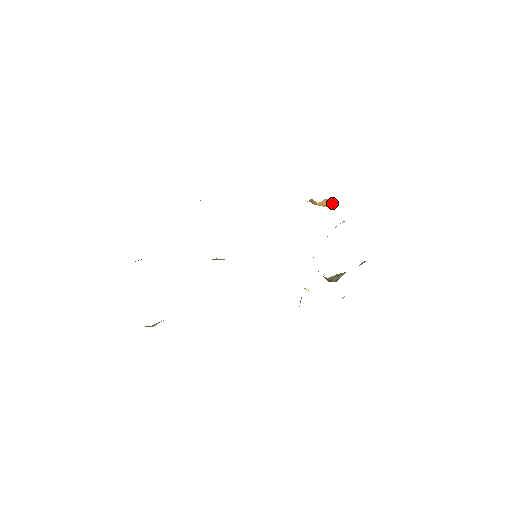
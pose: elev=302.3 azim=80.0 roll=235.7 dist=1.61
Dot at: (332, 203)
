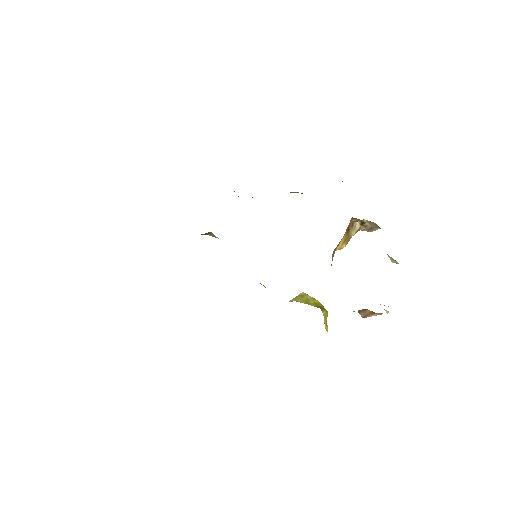
Dot at: occluded
